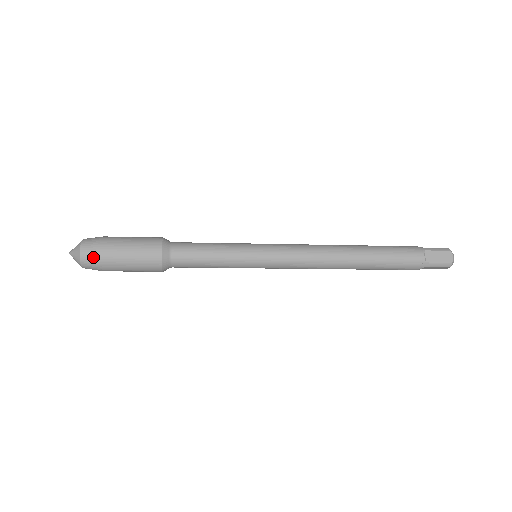
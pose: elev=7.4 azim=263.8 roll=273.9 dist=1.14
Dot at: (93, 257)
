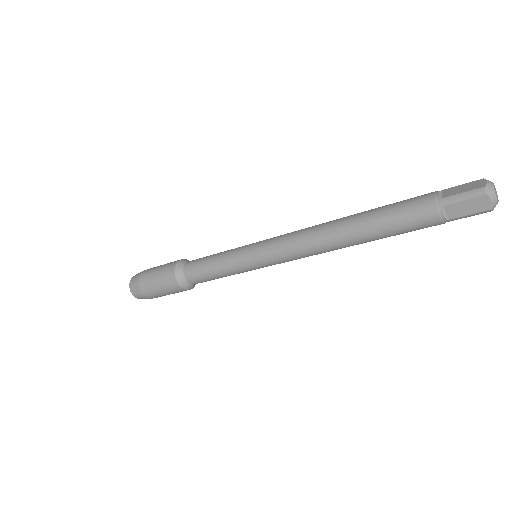
Dot at: (143, 297)
